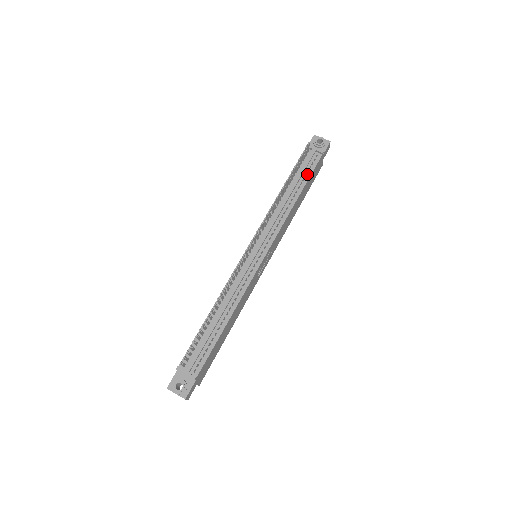
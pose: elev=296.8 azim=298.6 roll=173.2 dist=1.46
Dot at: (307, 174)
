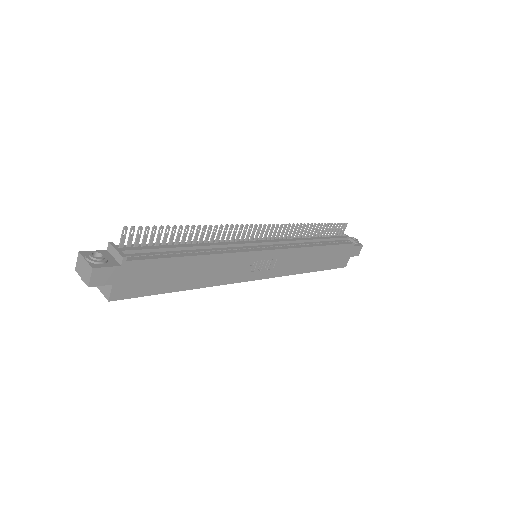
Dot at: (335, 242)
